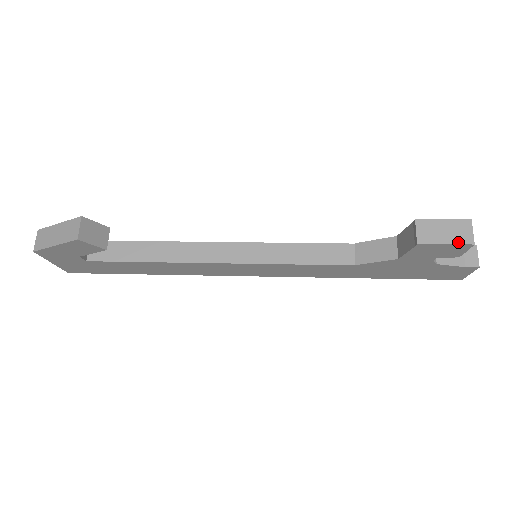
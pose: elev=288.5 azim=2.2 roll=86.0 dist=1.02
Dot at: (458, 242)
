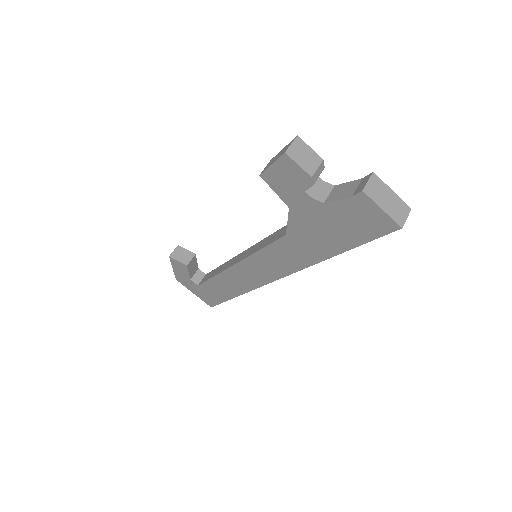
Dot at: (278, 158)
